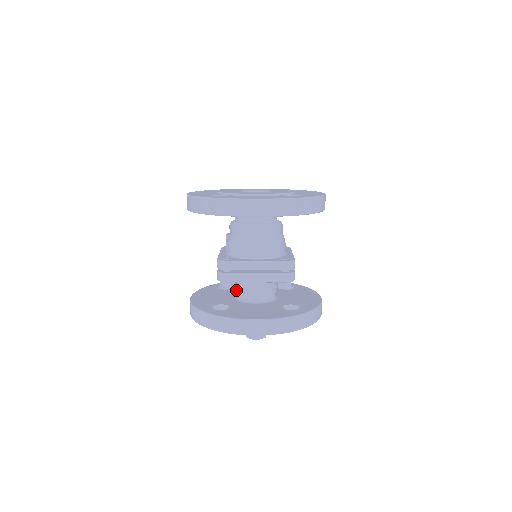
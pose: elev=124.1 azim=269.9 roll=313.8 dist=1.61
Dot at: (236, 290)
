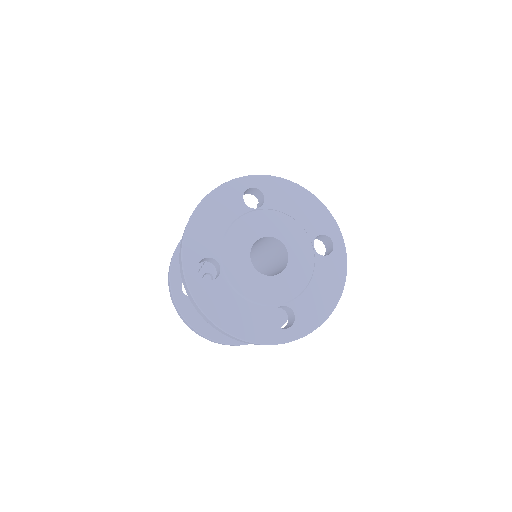
Dot at: occluded
